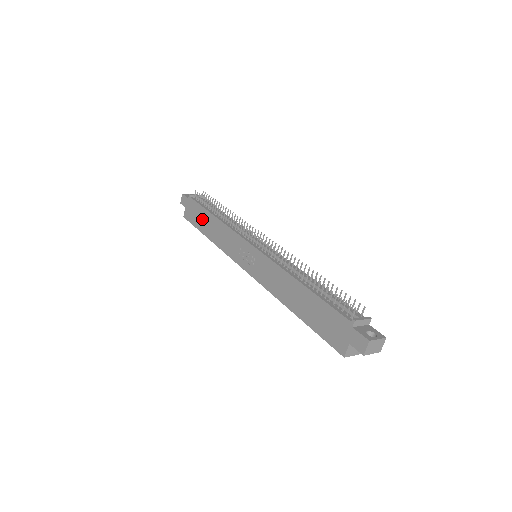
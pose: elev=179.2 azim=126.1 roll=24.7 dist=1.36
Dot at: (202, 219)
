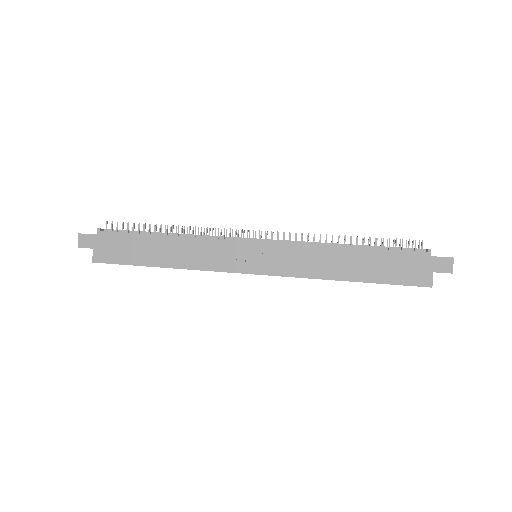
Dot at: (142, 249)
